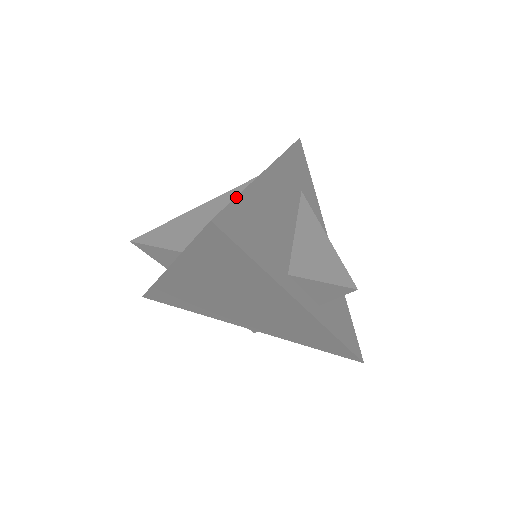
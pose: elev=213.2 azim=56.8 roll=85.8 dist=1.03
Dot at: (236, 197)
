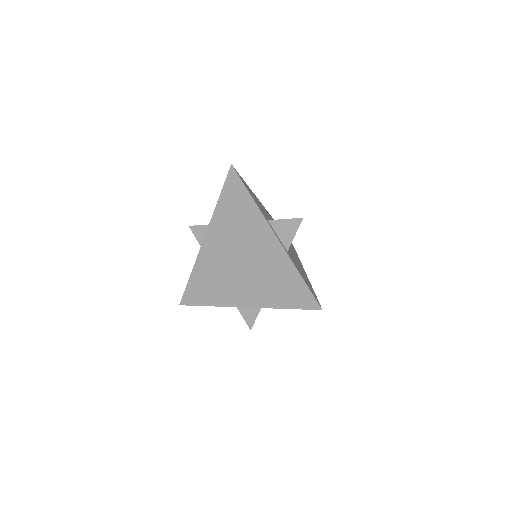
Dot at: (245, 182)
